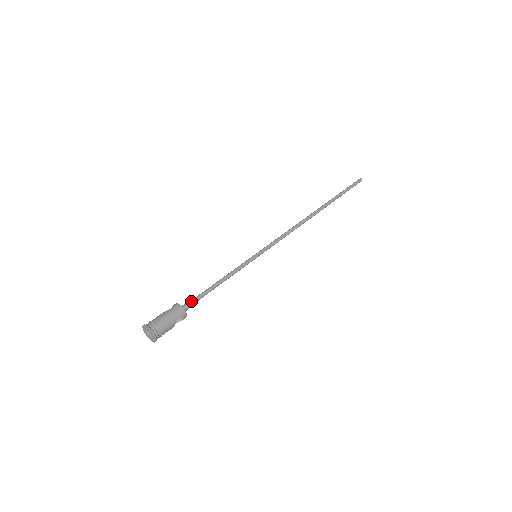
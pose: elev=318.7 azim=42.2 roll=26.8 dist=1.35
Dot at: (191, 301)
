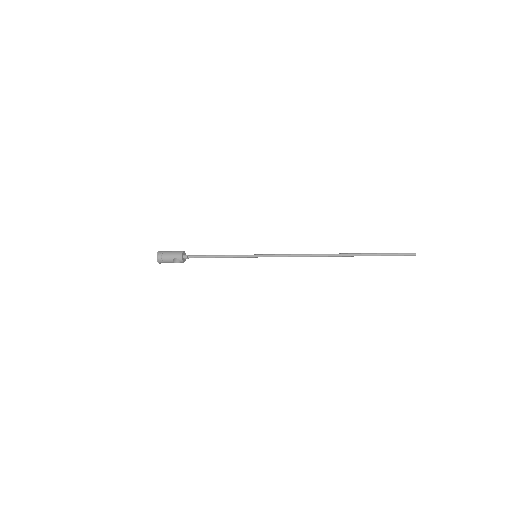
Dot at: (192, 255)
